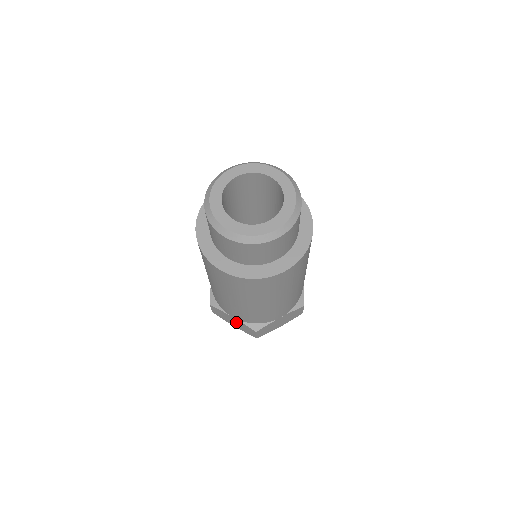
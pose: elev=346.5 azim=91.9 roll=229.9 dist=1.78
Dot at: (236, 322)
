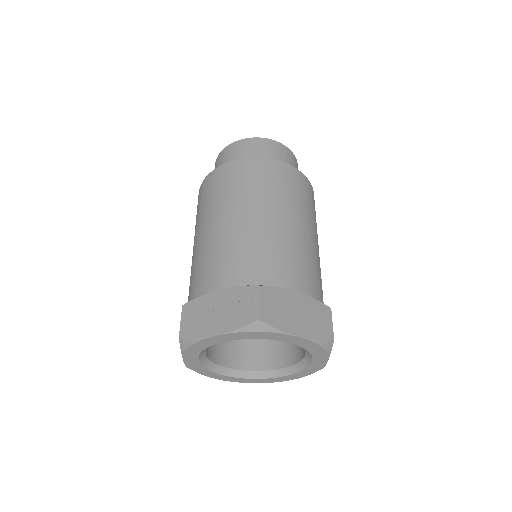
Dot at: (223, 305)
